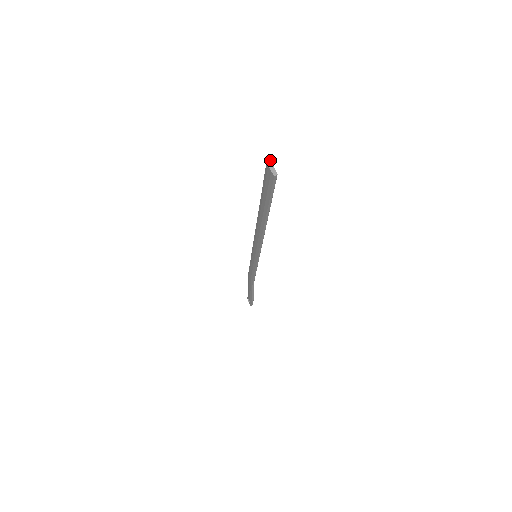
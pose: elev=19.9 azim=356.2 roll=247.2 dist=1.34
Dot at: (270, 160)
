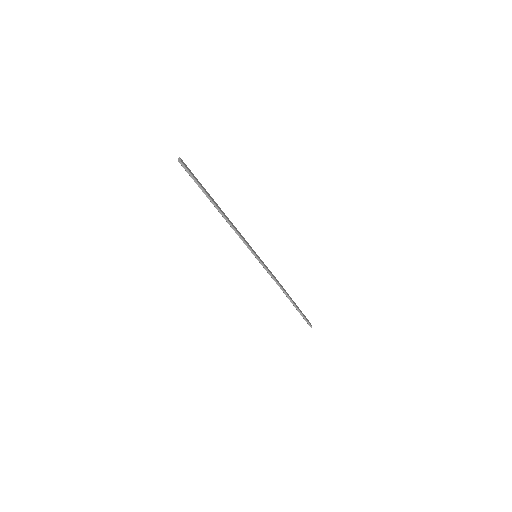
Dot at: (179, 157)
